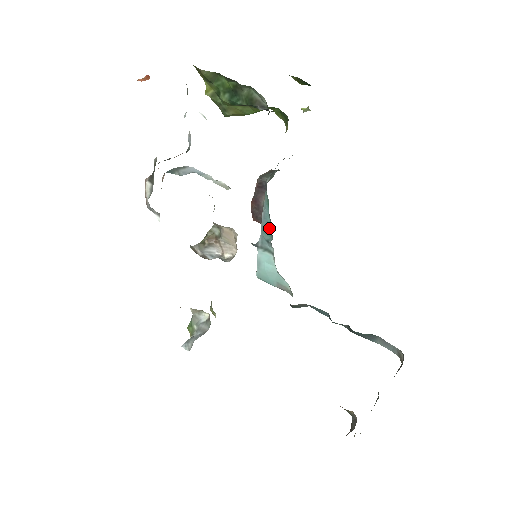
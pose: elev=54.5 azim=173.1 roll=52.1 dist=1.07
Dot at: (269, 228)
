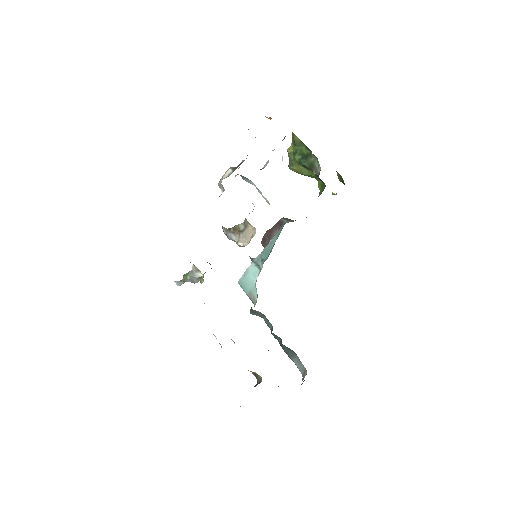
Dot at: (269, 251)
